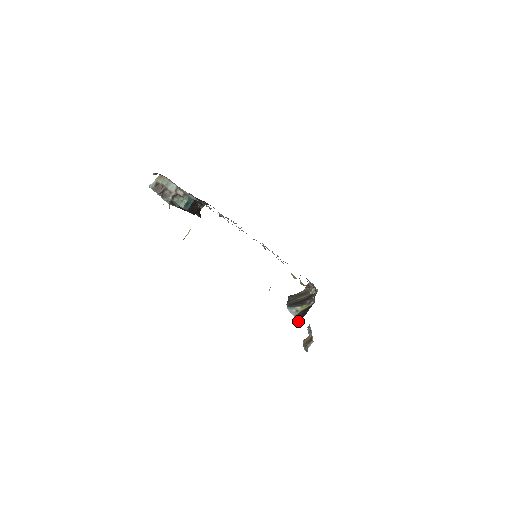
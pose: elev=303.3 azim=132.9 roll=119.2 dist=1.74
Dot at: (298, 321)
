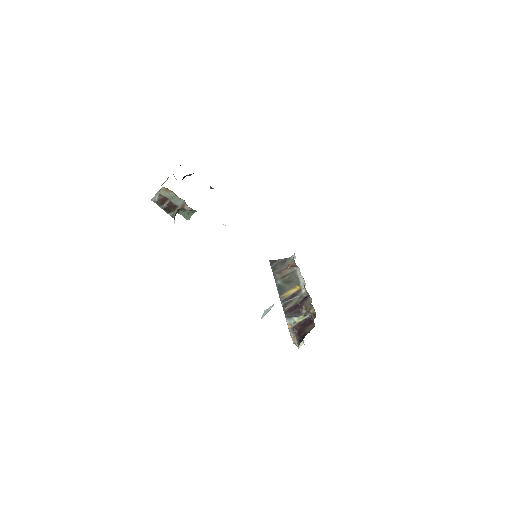
Dot at: (297, 338)
